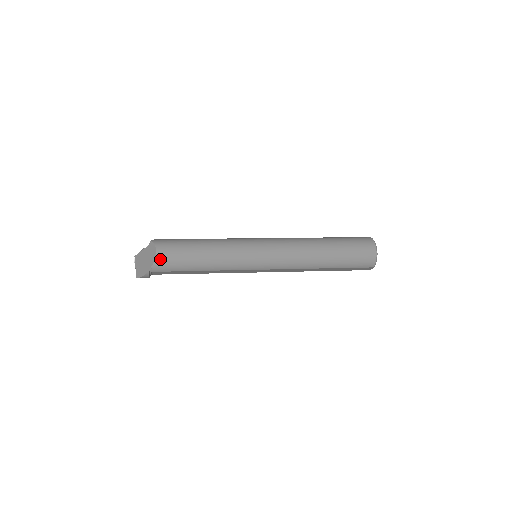
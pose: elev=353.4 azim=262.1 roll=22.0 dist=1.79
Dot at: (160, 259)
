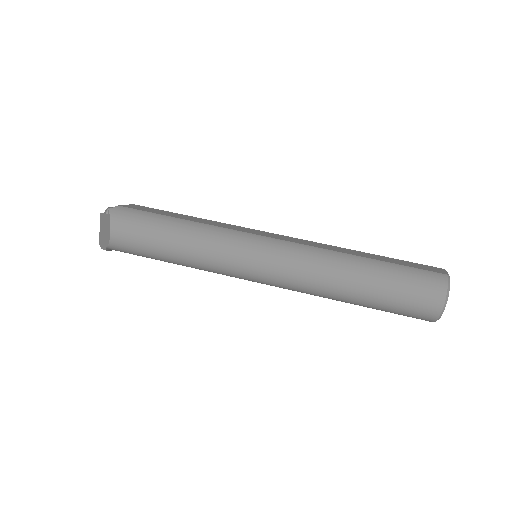
Dot at: (116, 242)
